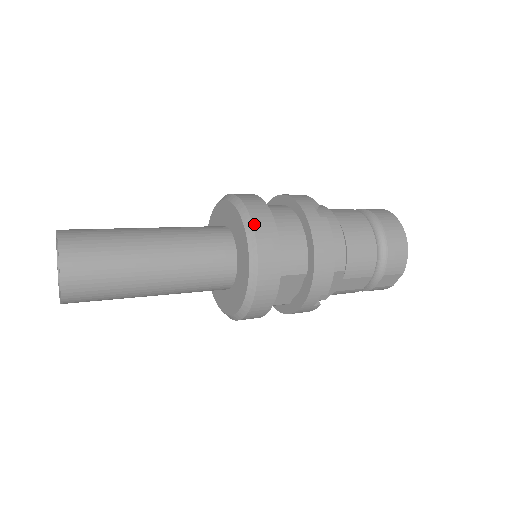
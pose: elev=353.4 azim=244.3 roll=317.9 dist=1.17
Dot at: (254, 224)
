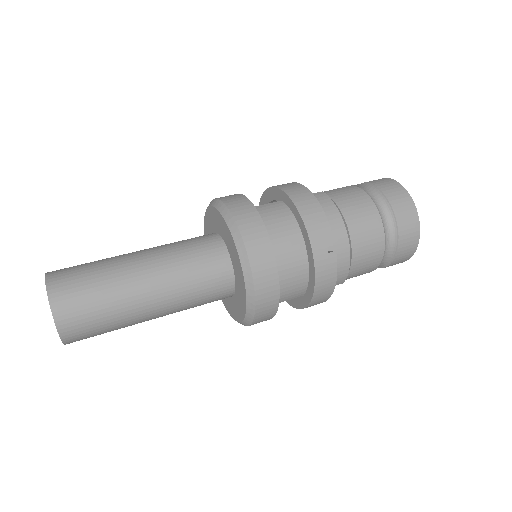
Dot at: (255, 281)
